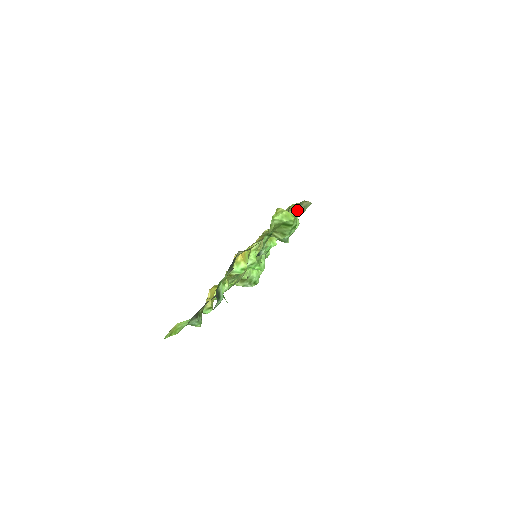
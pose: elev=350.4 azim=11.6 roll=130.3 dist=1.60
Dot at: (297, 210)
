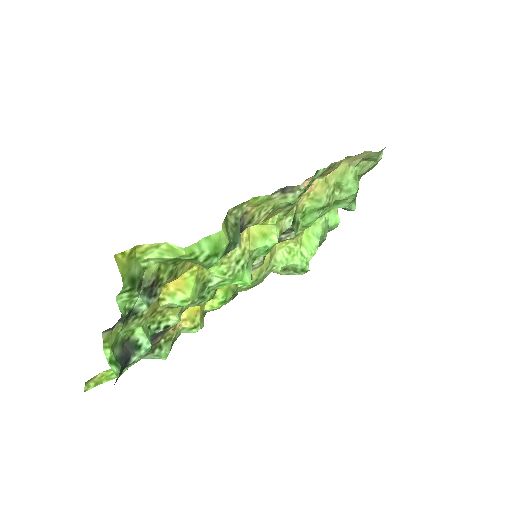
Dot at: (289, 194)
